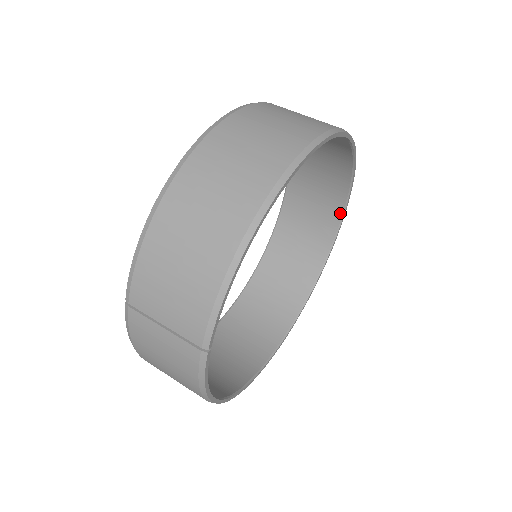
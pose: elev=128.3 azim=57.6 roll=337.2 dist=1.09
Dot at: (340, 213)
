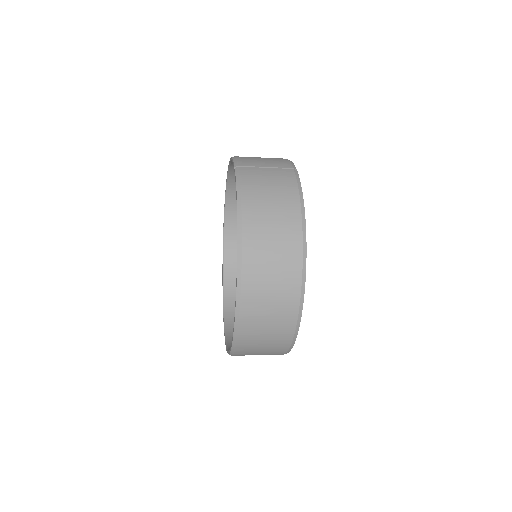
Dot at: occluded
